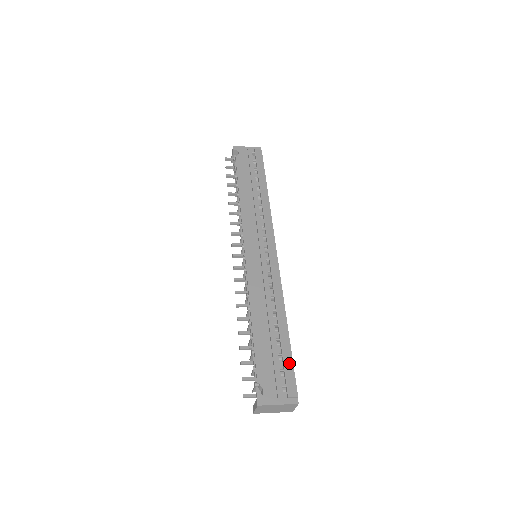
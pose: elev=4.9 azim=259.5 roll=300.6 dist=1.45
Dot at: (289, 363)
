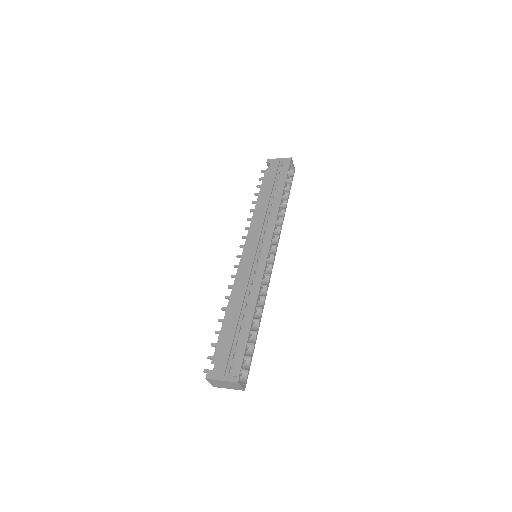
Dot at: (242, 348)
